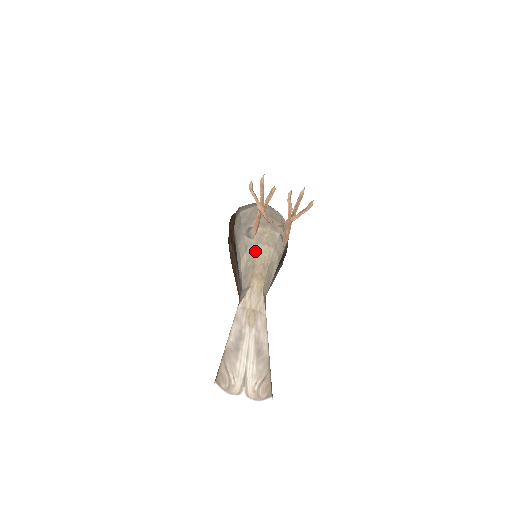
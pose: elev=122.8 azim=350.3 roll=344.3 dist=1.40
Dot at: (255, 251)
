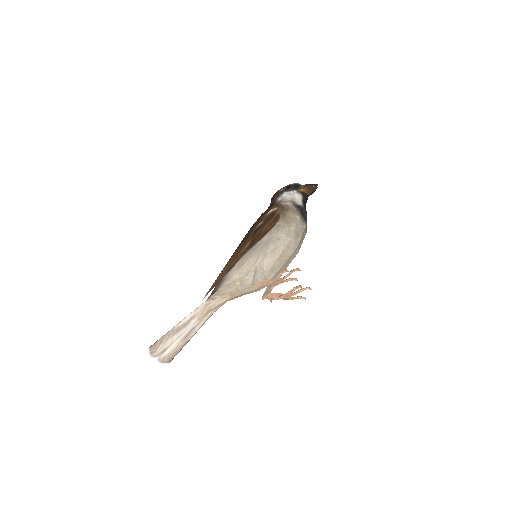
Dot at: (247, 285)
